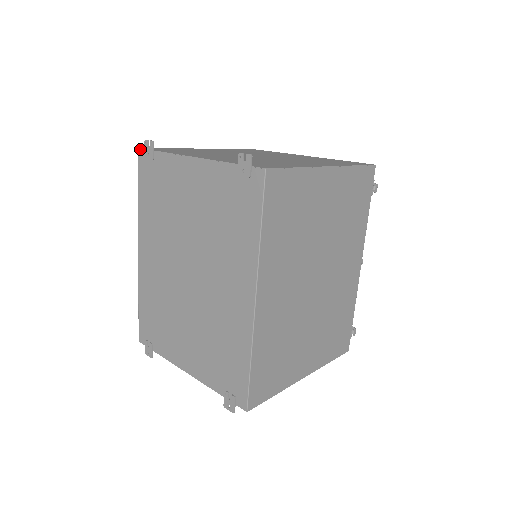
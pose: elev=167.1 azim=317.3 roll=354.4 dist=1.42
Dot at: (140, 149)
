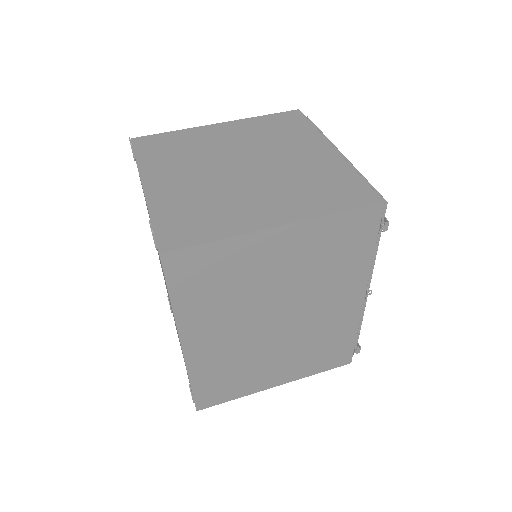
Dot at: (131, 141)
